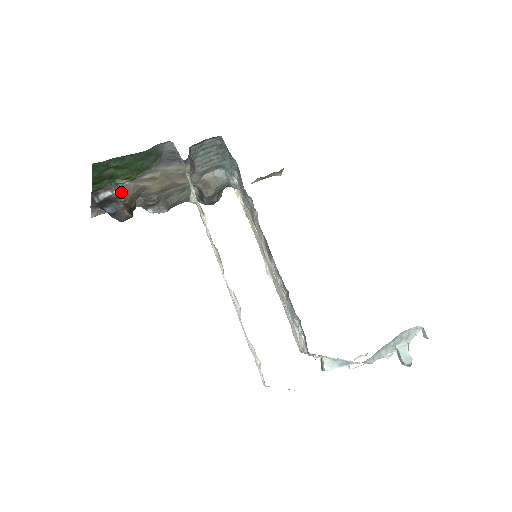
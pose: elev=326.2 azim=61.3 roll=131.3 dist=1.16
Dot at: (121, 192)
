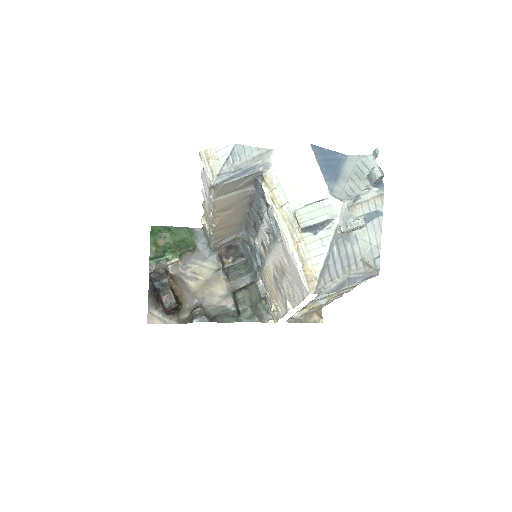
Dot at: (169, 274)
